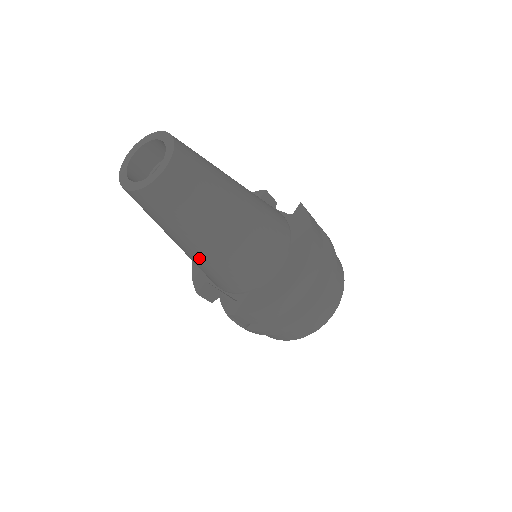
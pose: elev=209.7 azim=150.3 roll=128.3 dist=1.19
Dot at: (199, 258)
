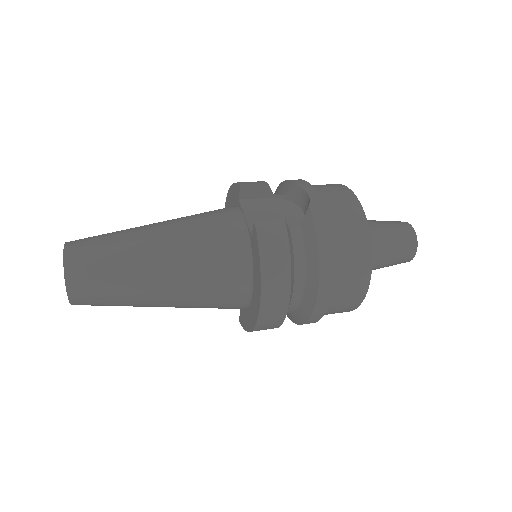
Dot at: occluded
